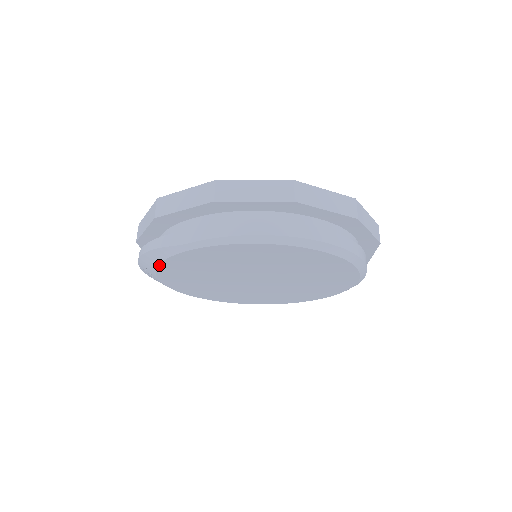
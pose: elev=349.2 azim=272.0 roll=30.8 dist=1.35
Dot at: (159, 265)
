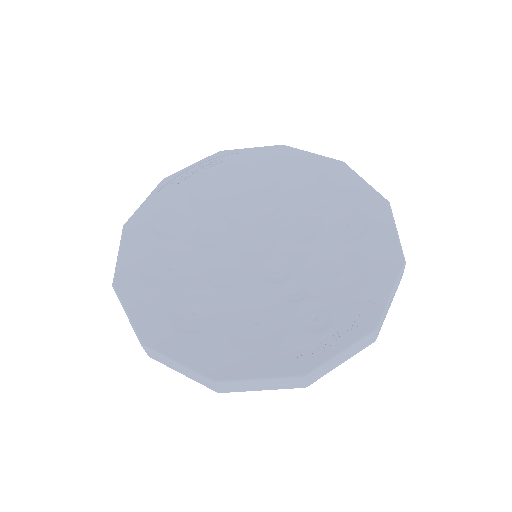
Dot at: occluded
